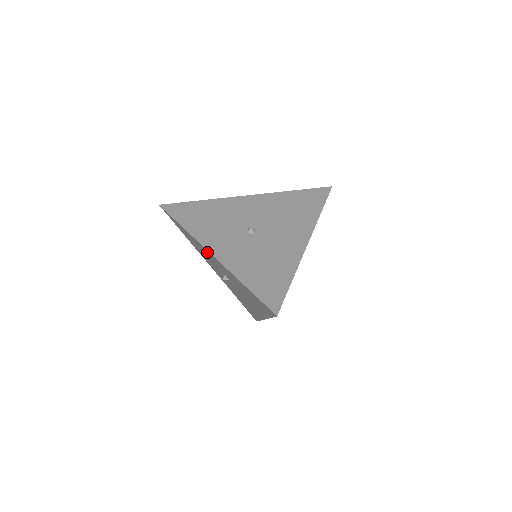
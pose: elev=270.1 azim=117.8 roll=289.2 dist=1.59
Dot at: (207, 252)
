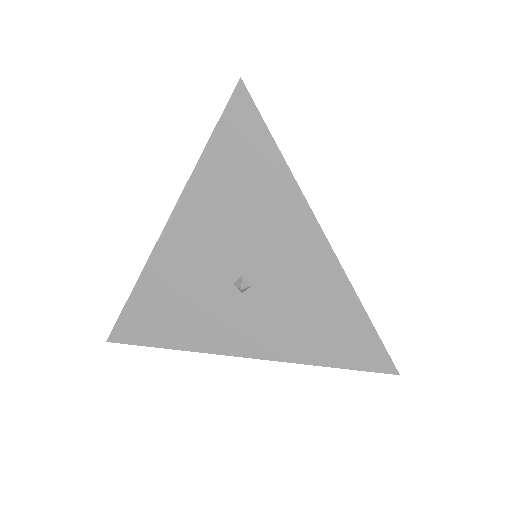
Dot at: occluded
